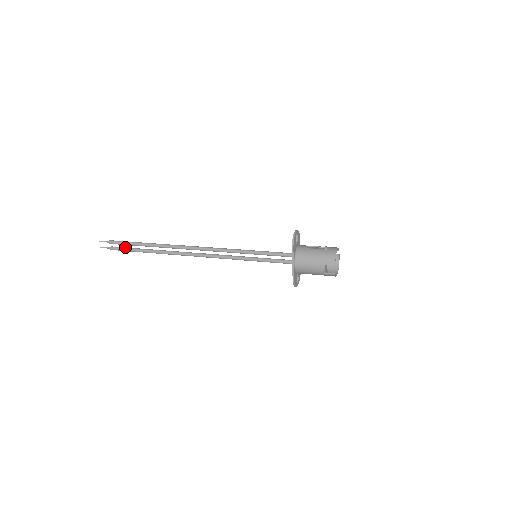
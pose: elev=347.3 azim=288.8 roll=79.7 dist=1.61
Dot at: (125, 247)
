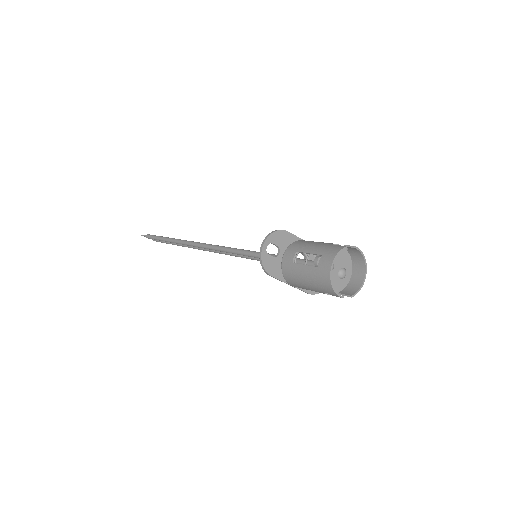
Dot at: occluded
